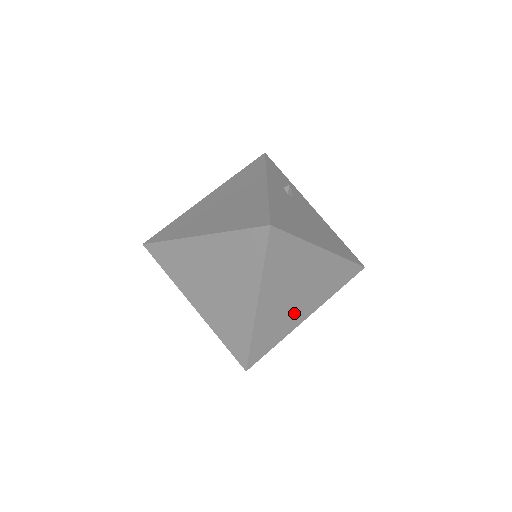
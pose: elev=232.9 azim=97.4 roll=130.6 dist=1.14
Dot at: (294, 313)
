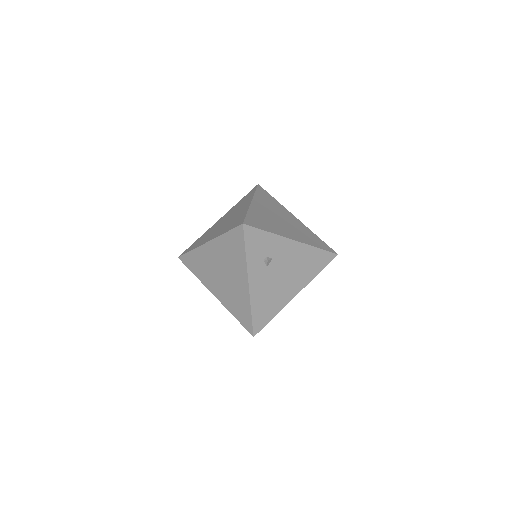
Dot at: occluded
